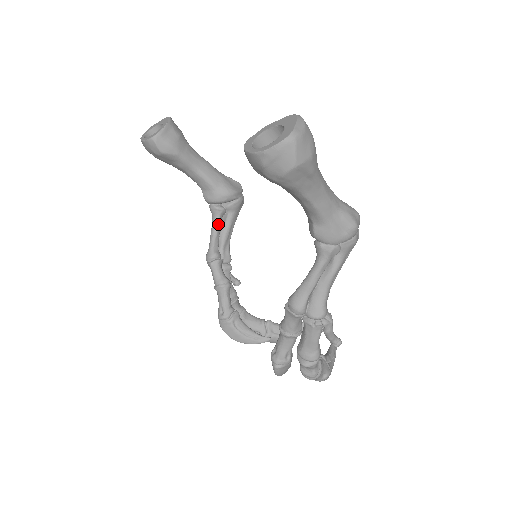
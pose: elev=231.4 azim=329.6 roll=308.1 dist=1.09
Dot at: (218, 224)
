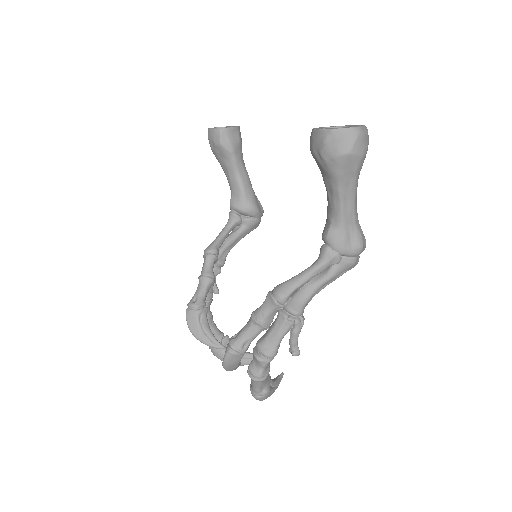
Dot at: (230, 229)
